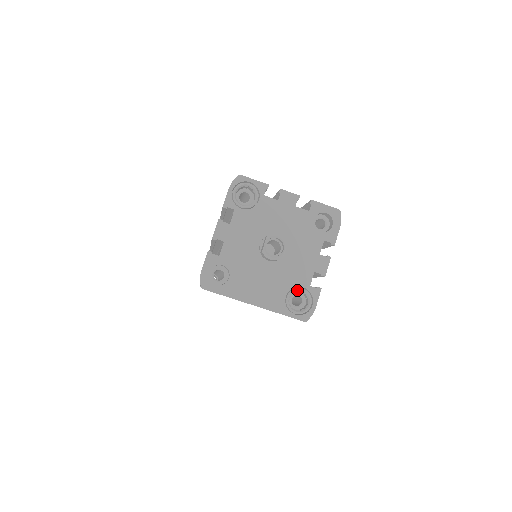
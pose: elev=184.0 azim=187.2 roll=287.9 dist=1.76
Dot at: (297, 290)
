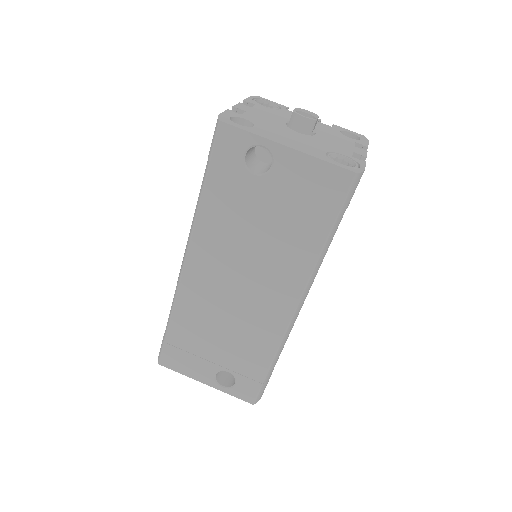
Dot at: (337, 155)
